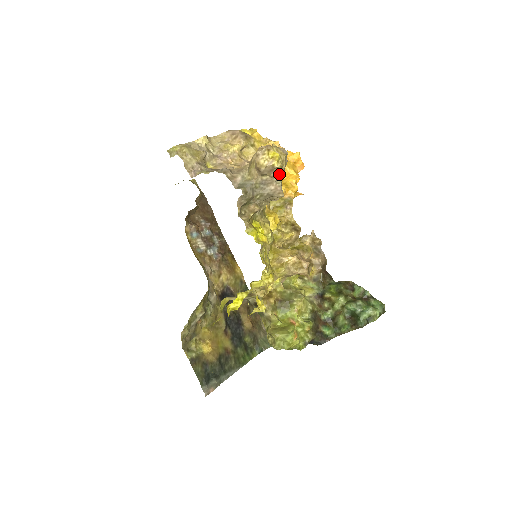
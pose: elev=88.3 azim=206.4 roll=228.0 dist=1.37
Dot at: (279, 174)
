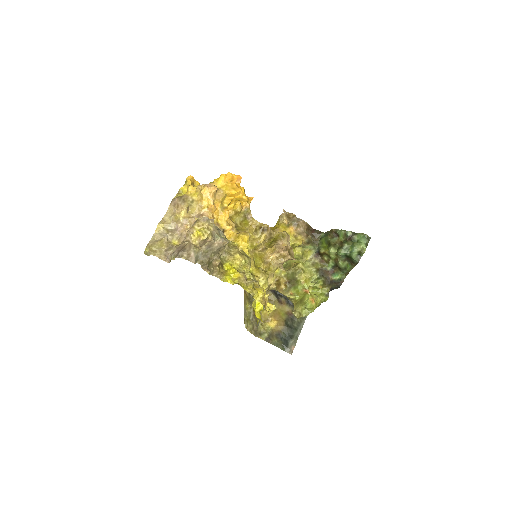
Dot at: (212, 237)
